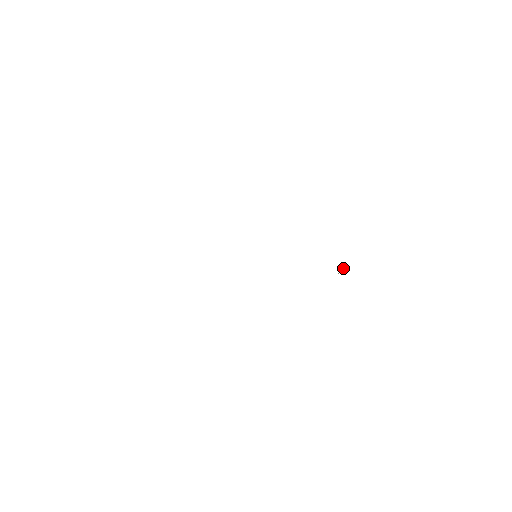
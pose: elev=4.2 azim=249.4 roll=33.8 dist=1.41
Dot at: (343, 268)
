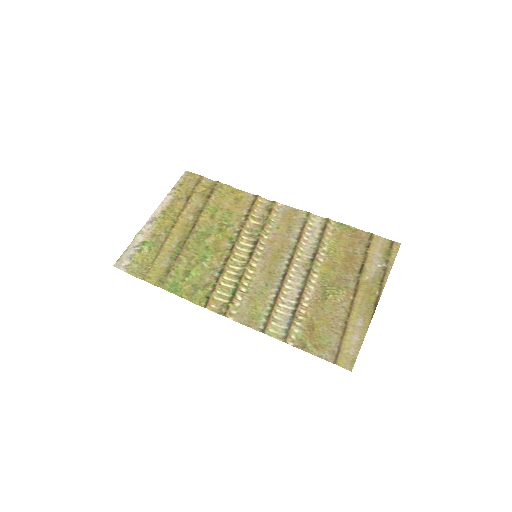
Dot at: (359, 278)
